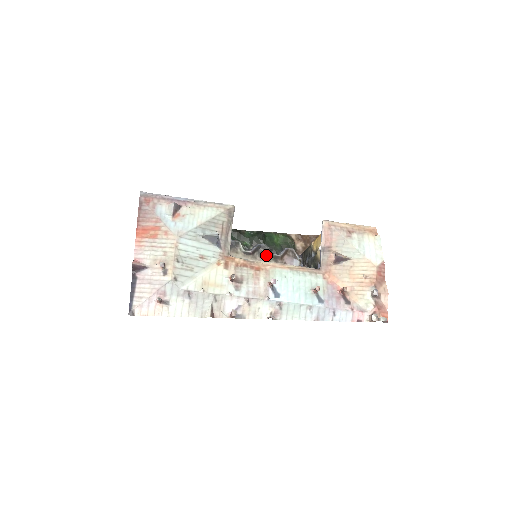
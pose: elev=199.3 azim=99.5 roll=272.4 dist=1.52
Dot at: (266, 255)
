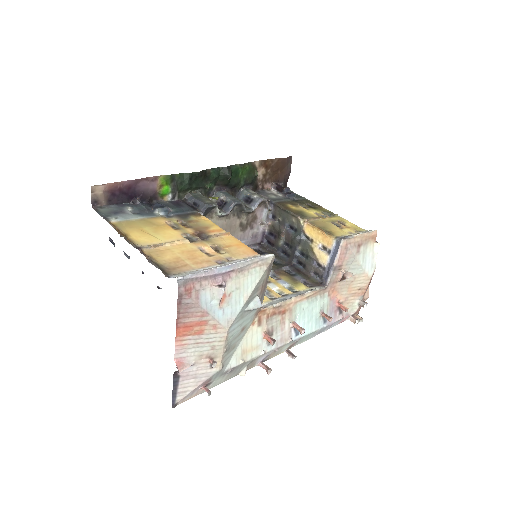
Dot at: (240, 212)
